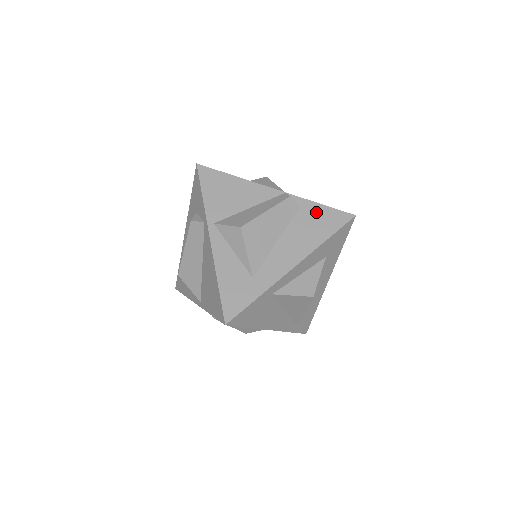
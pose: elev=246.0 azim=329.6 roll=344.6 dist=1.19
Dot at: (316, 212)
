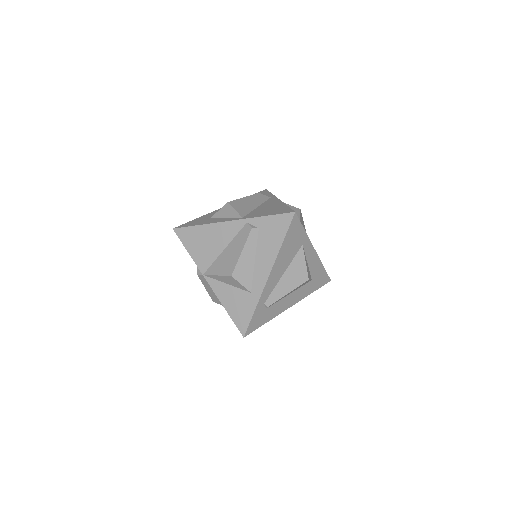
Dot at: occluded
